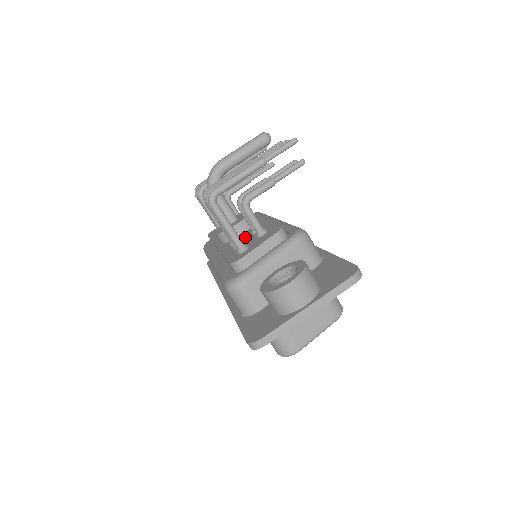
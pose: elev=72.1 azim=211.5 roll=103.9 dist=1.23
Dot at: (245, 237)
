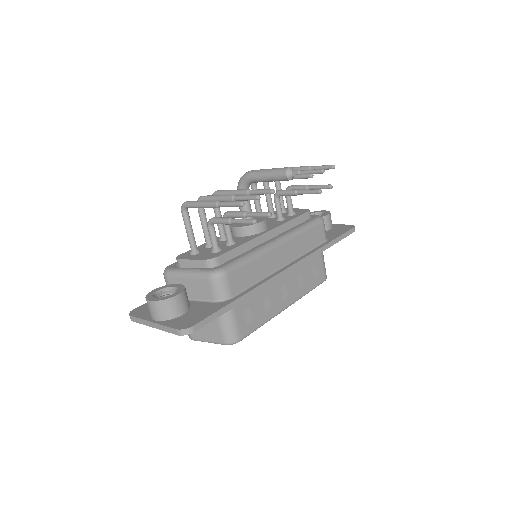
Dot at: occluded
